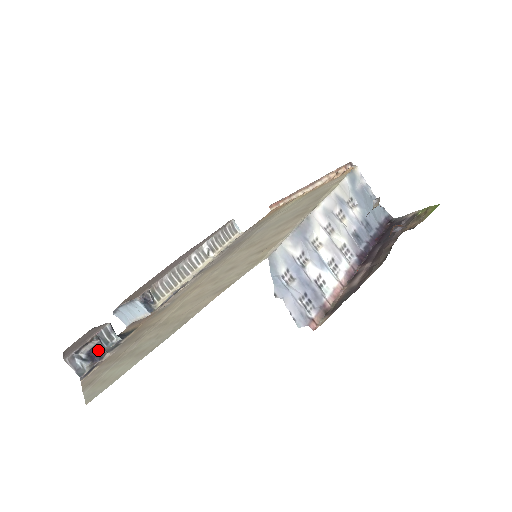
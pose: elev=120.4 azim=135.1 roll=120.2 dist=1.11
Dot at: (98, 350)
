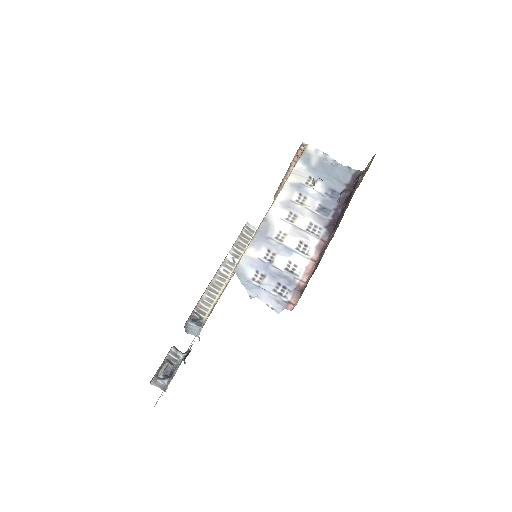
Dot at: (169, 369)
